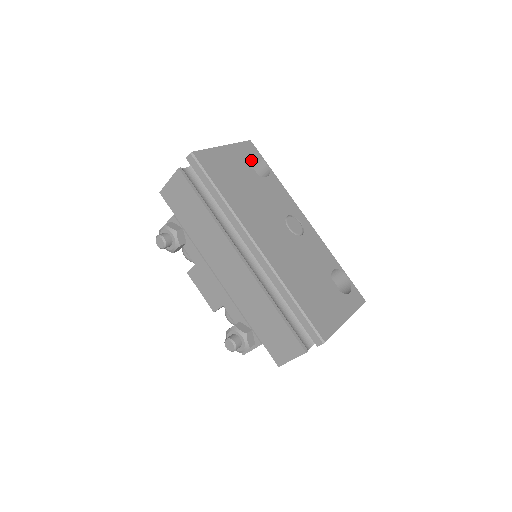
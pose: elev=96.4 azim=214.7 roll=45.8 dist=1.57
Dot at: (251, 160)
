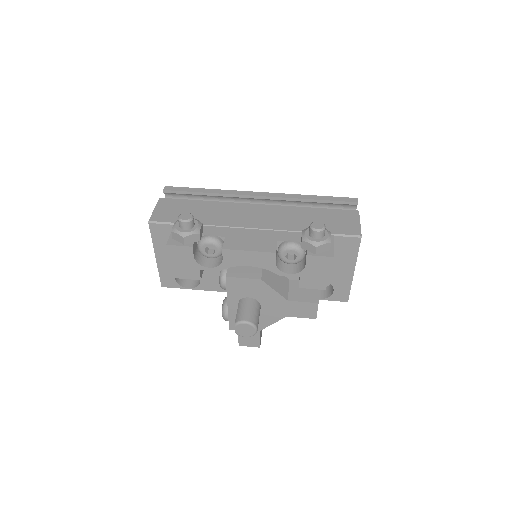
Dot at: occluded
